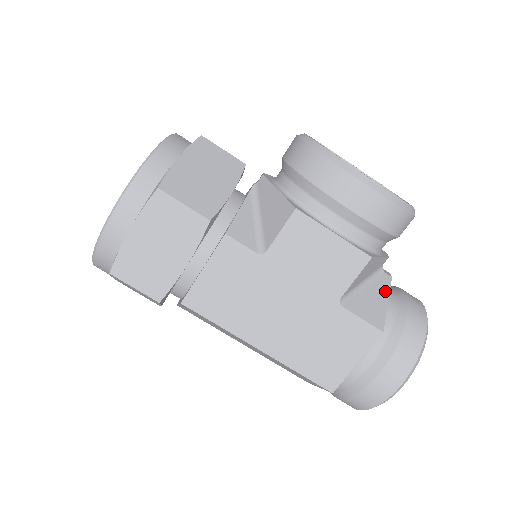
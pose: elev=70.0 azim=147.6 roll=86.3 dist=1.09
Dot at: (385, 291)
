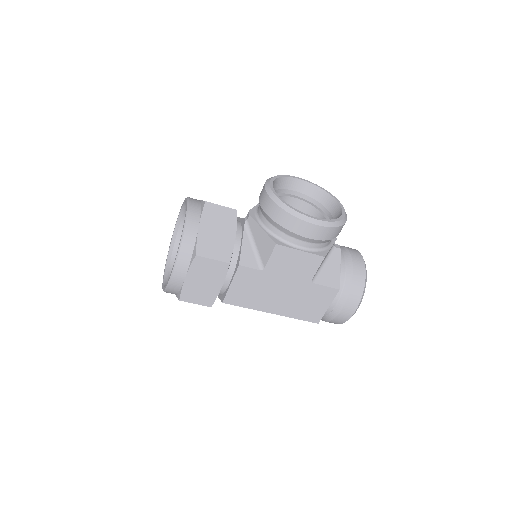
Dot at: (338, 261)
